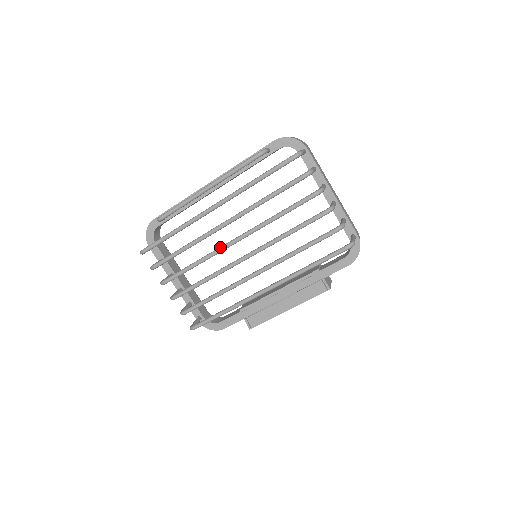
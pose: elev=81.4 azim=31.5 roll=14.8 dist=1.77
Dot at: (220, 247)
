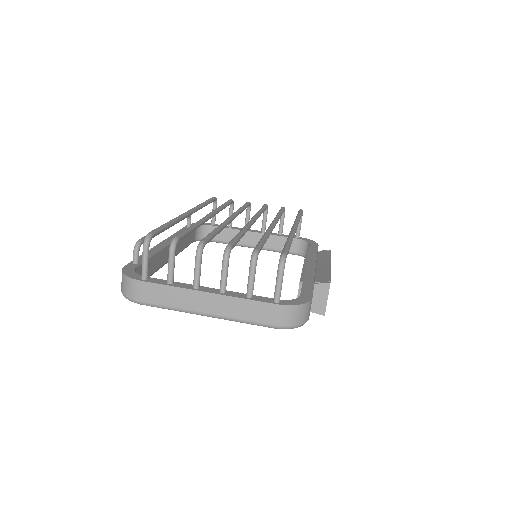
Dot at: occluded
